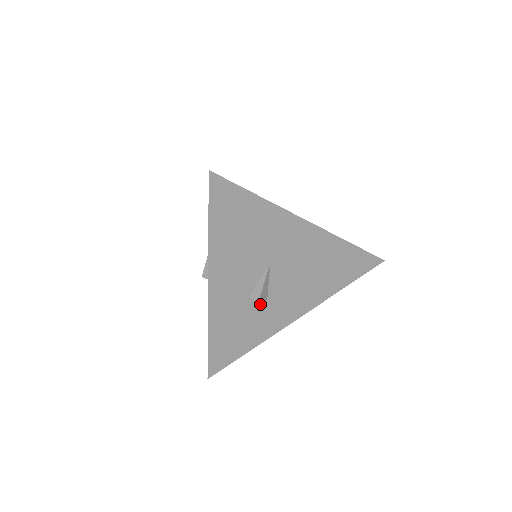
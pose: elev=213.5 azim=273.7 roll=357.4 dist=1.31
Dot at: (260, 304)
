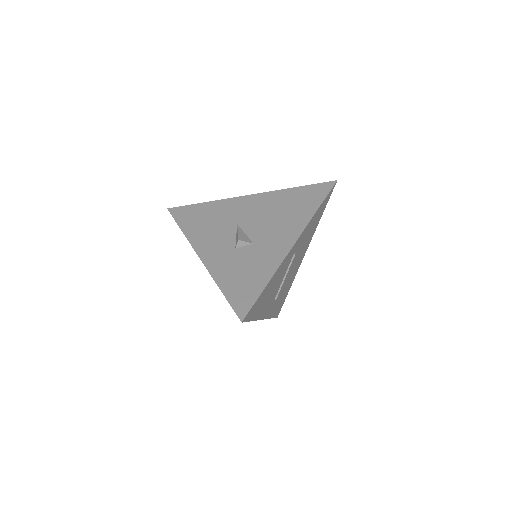
Dot at: (249, 249)
